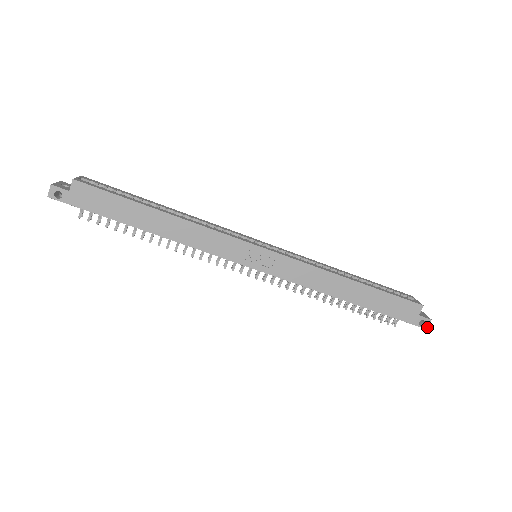
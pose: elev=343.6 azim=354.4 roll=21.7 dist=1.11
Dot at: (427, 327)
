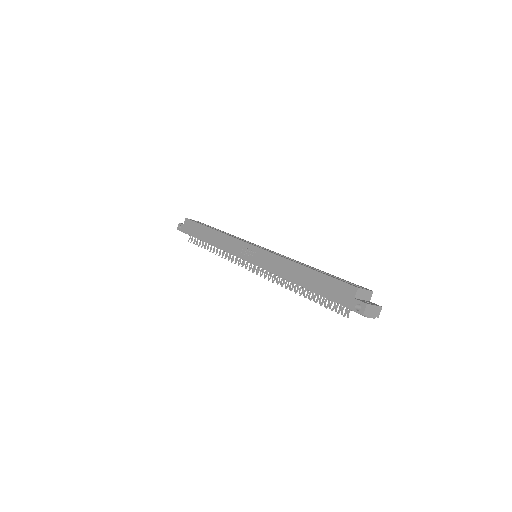
Dot at: (363, 312)
